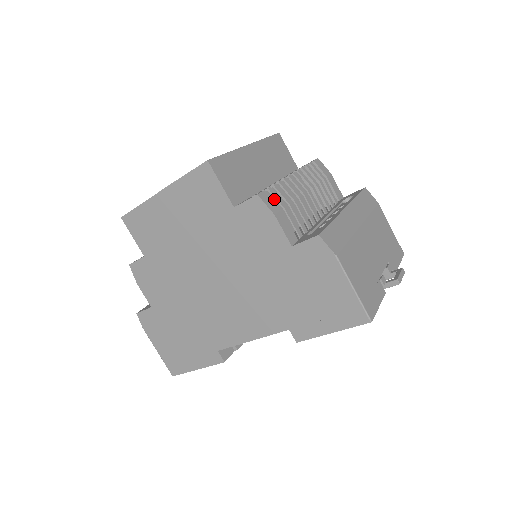
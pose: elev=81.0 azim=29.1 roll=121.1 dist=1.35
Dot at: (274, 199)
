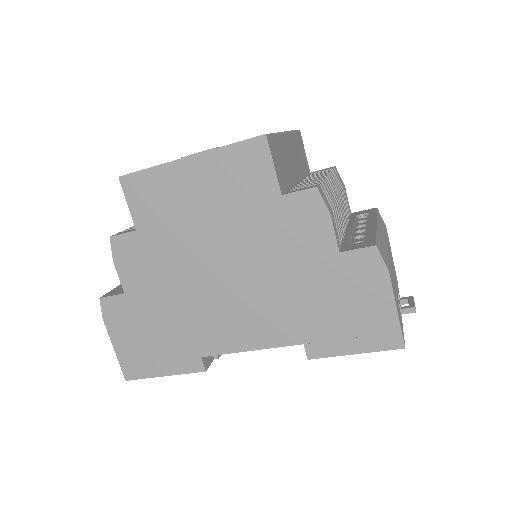
Dot at: occluded
